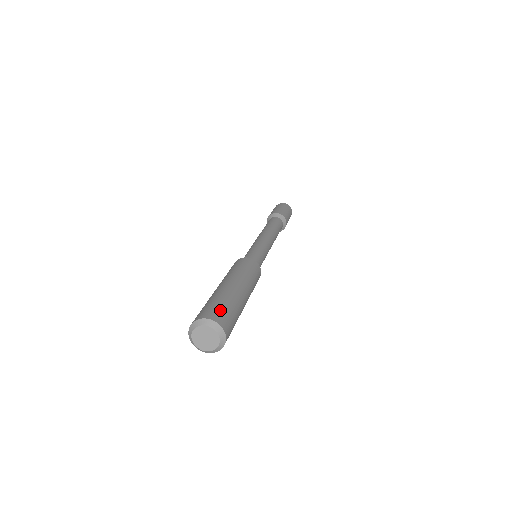
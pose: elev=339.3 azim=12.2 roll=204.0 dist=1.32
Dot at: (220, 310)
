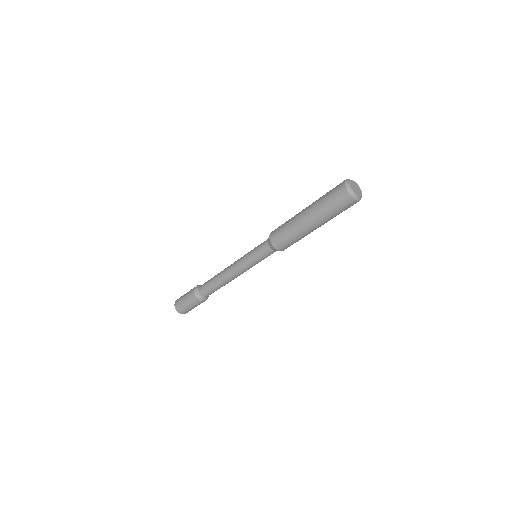
Dot at: occluded
